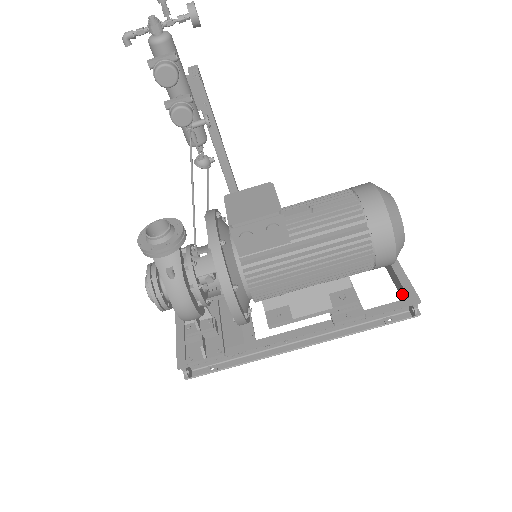
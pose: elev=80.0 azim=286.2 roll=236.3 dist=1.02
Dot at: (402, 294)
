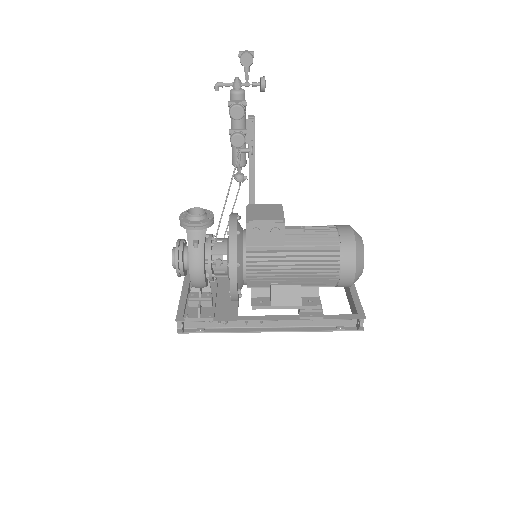
Dot at: occluded
